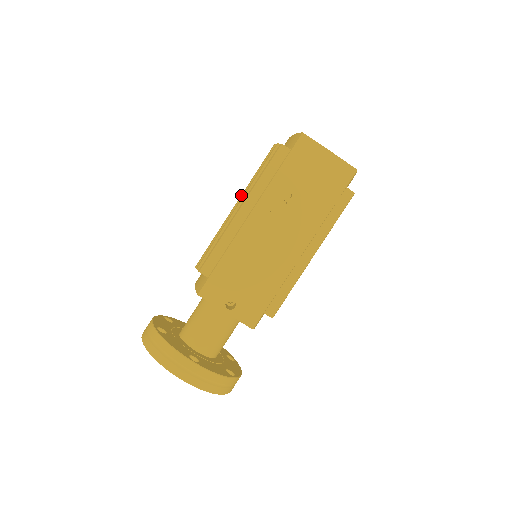
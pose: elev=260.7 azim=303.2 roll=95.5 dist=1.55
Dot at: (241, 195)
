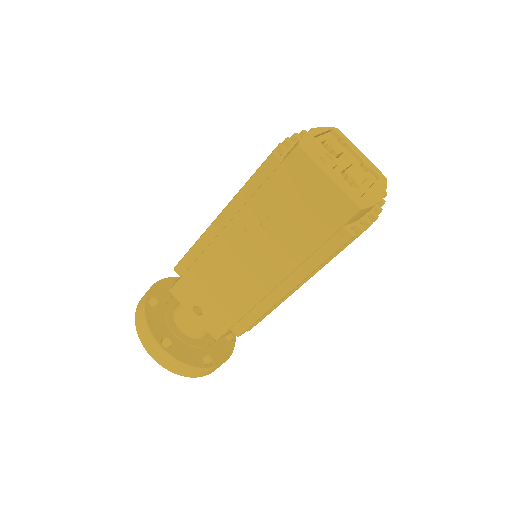
Dot at: occluded
